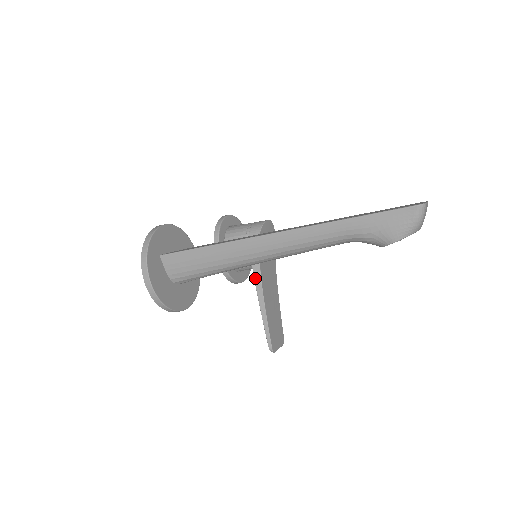
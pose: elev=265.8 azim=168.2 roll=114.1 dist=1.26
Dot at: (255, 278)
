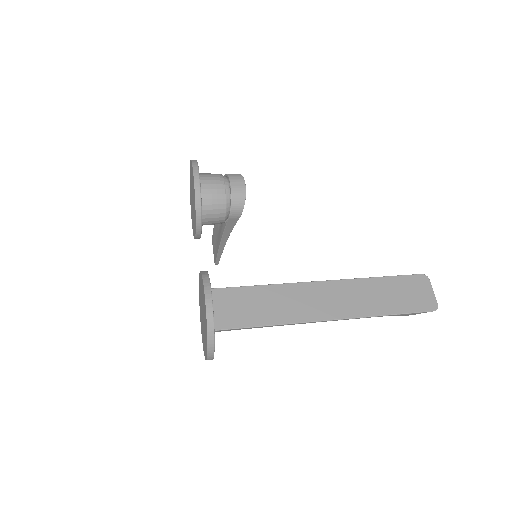
Dot at: (224, 235)
